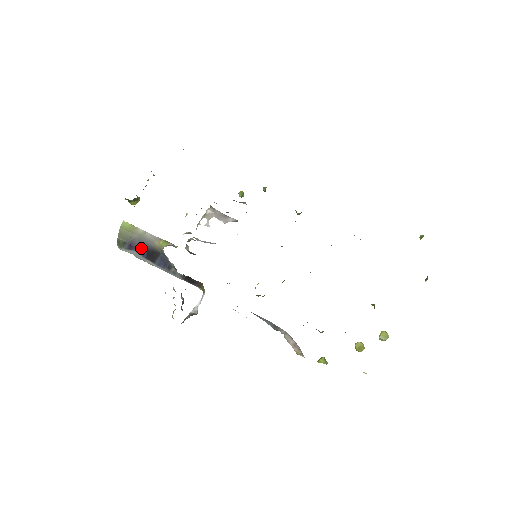
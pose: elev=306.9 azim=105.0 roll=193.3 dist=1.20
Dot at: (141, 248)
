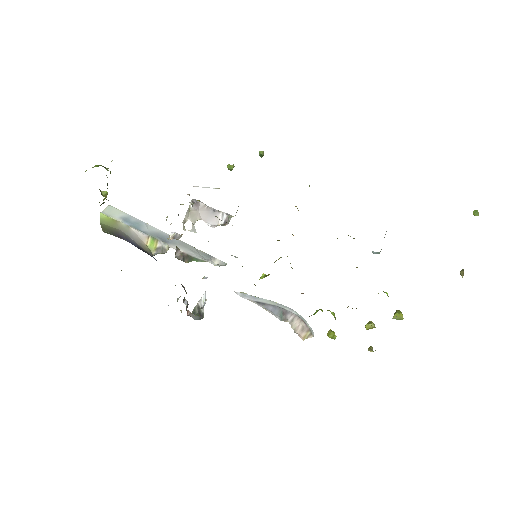
Dot at: occluded
